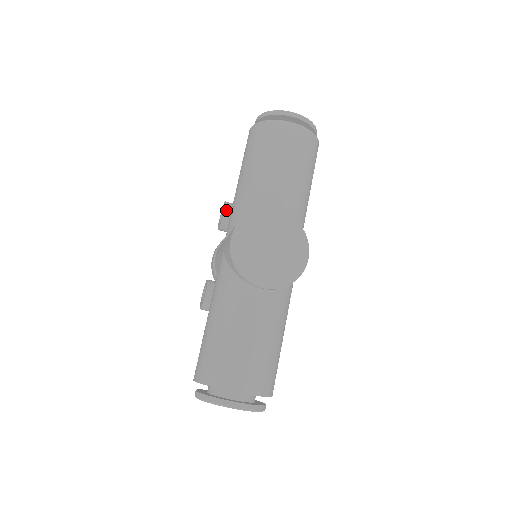
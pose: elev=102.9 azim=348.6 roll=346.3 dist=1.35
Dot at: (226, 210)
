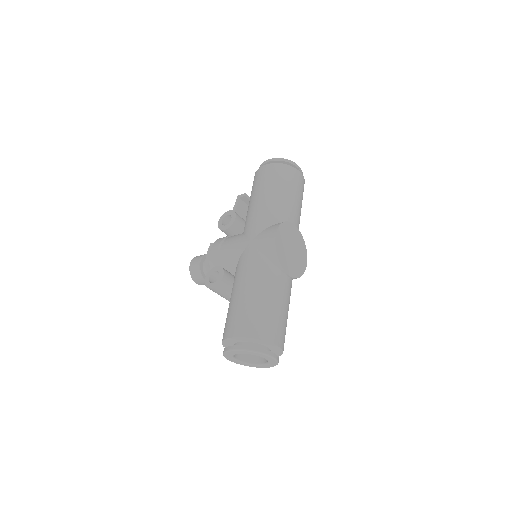
Dot at: (237, 217)
